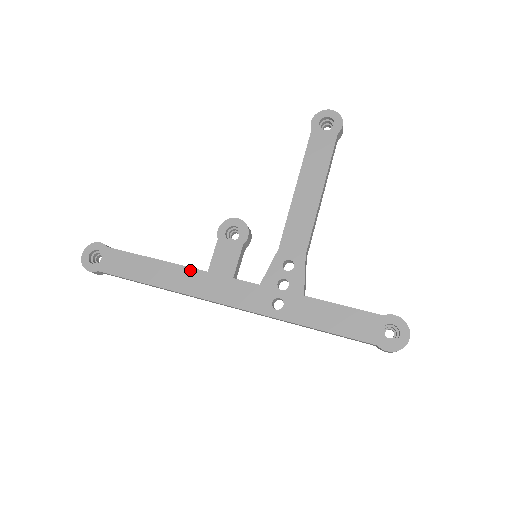
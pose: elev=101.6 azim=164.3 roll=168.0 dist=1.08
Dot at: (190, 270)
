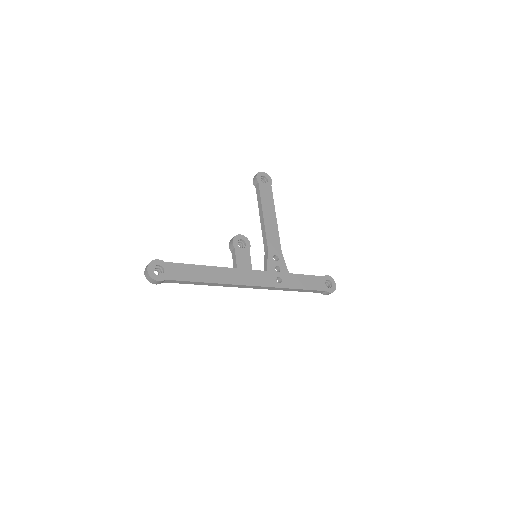
Dot at: (227, 269)
